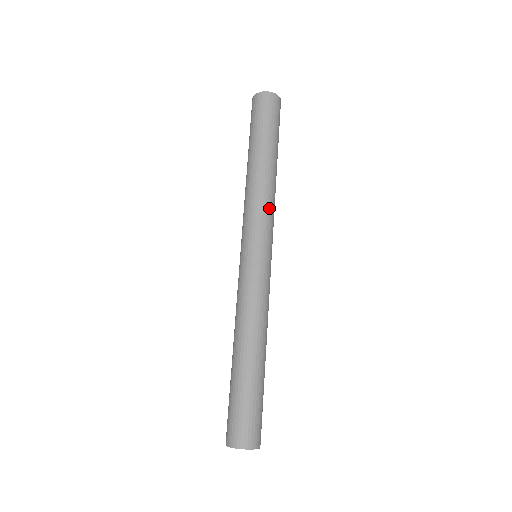
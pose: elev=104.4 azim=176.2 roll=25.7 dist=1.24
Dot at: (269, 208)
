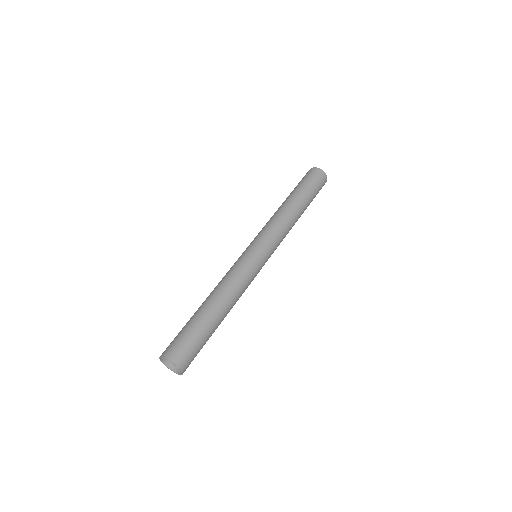
Dot at: (282, 231)
